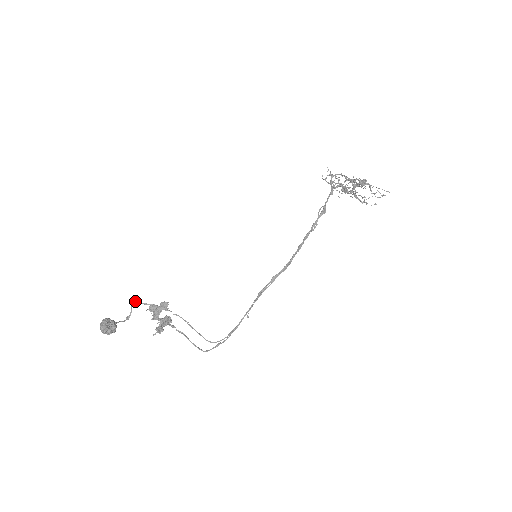
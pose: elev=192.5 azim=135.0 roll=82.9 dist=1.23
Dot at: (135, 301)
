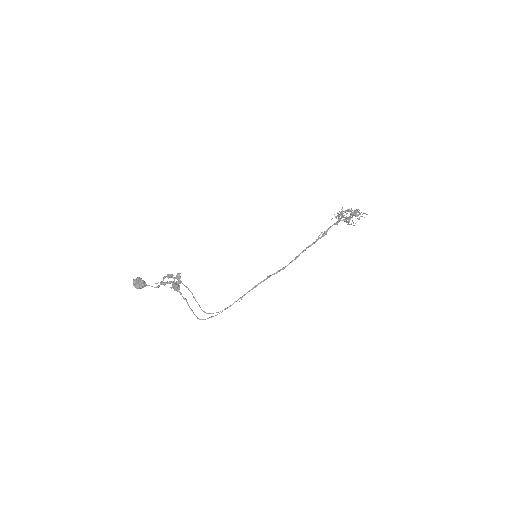
Dot at: (166, 276)
